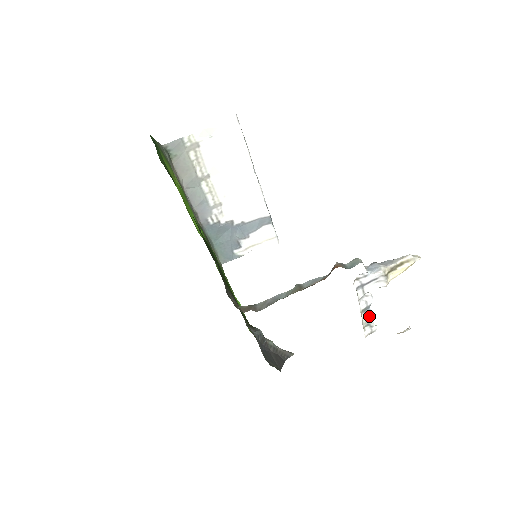
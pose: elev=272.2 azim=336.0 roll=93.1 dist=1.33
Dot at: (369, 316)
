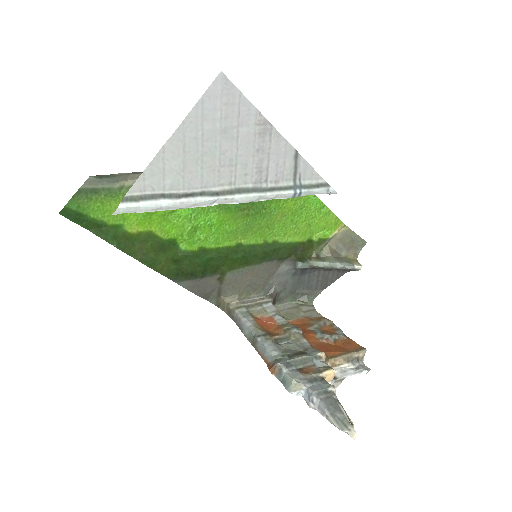
Dot at: (345, 374)
